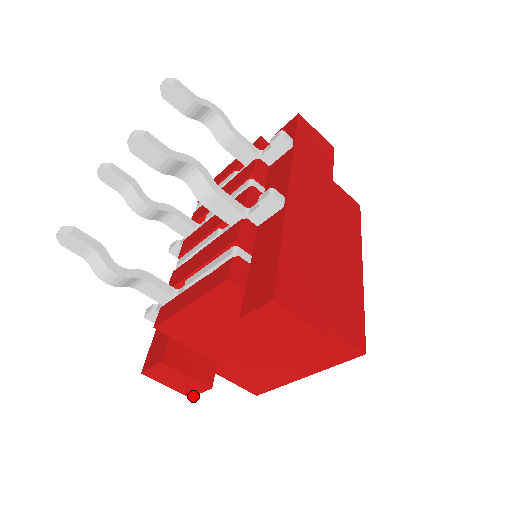
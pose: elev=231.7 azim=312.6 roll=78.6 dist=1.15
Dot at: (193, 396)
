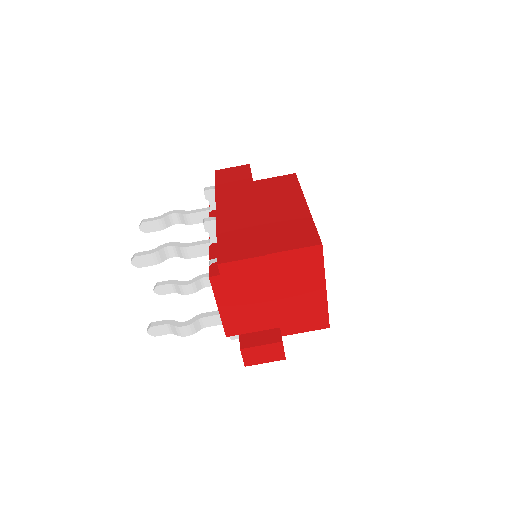
Dot at: (285, 357)
